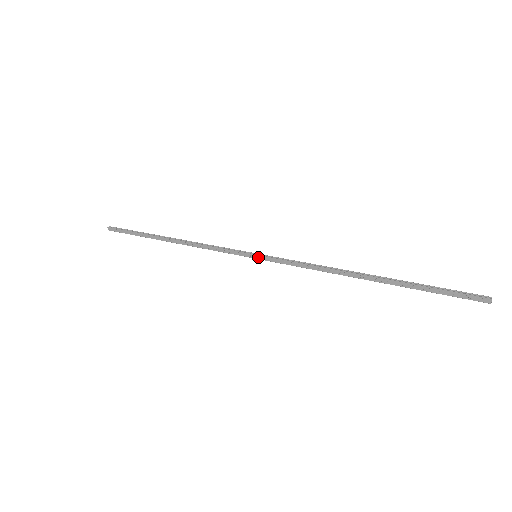
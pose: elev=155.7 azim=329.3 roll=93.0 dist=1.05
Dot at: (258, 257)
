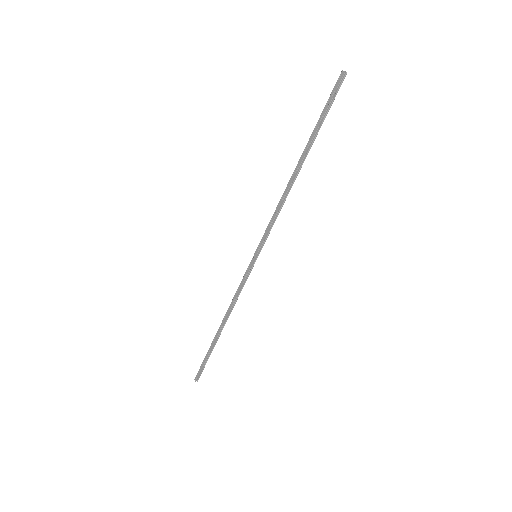
Dot at: (256, 253)
